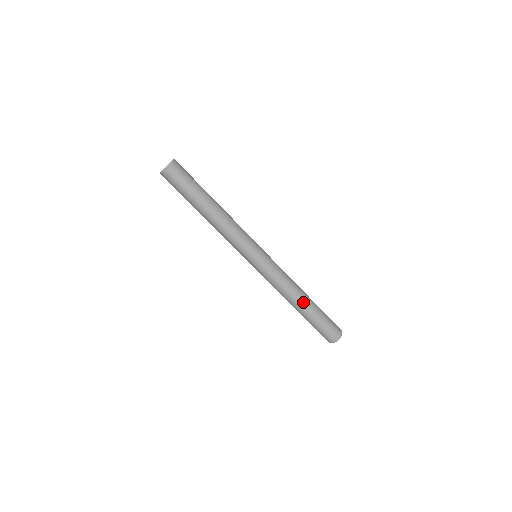
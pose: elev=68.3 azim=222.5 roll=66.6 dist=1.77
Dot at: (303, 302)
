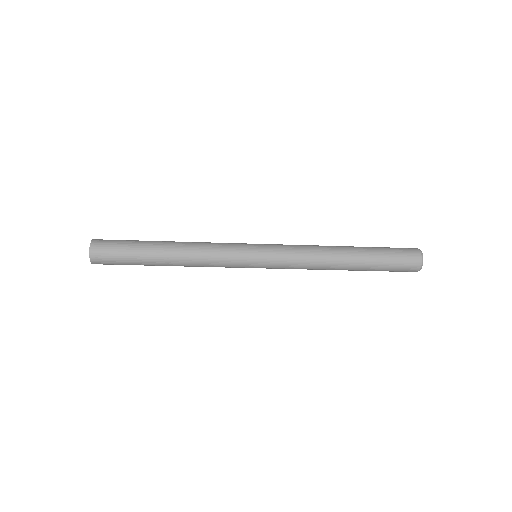
Dot at: (345, 264)
